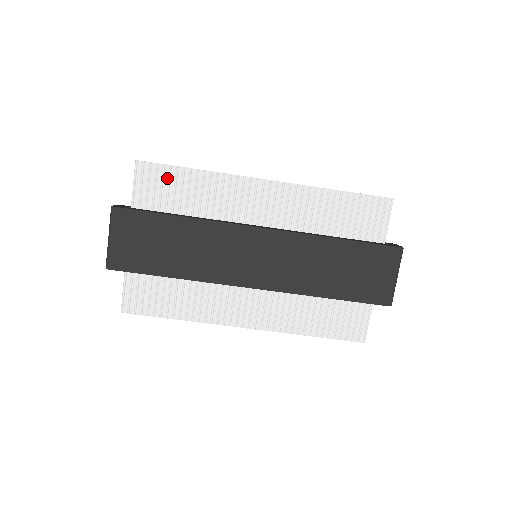
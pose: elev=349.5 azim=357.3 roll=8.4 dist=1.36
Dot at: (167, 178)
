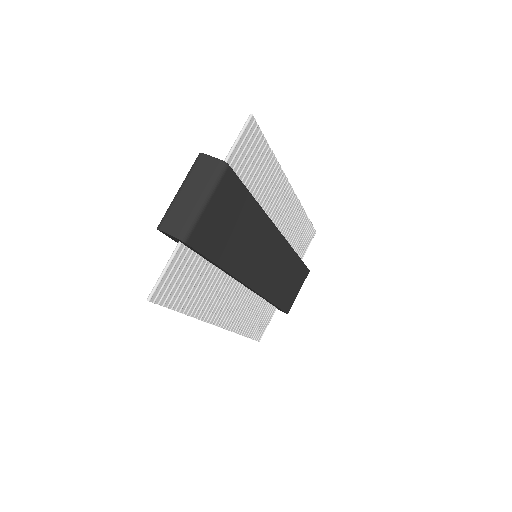
Dot at: (257, 150)
